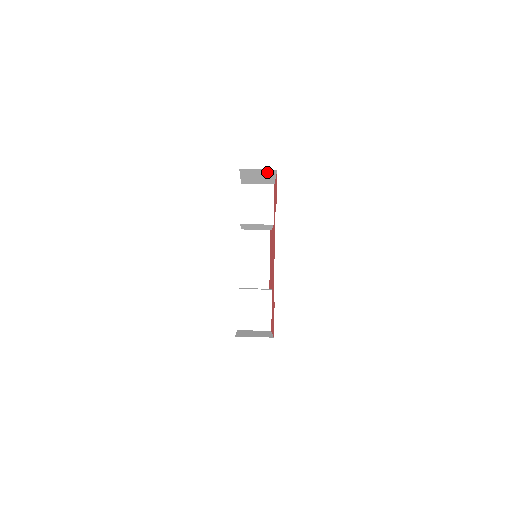
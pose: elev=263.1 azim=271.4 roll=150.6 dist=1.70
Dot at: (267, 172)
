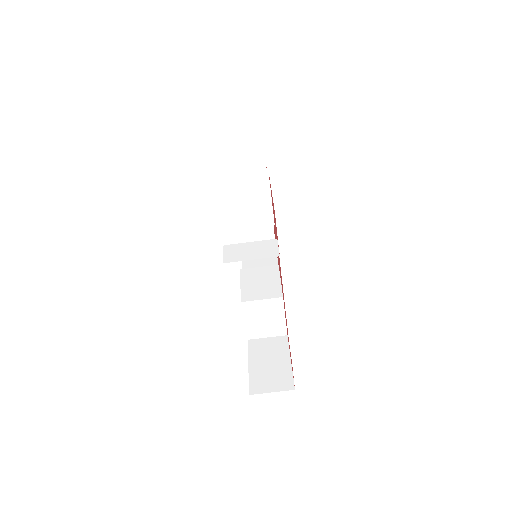
Dot at: occluded
